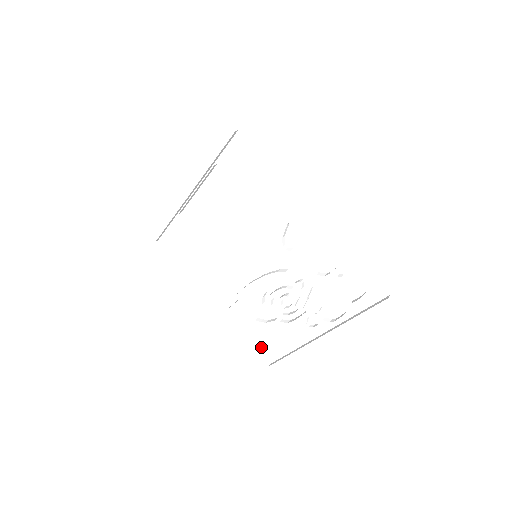
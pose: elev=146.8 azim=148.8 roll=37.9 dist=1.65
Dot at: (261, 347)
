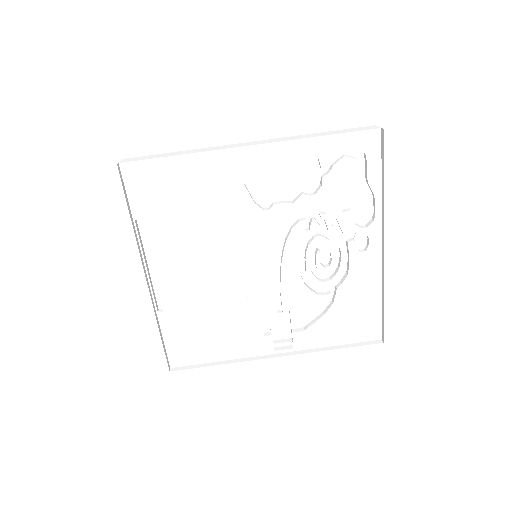
Dot at: (357, 336)
